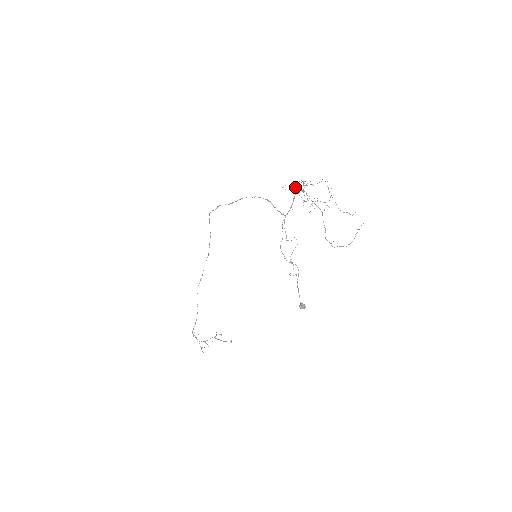
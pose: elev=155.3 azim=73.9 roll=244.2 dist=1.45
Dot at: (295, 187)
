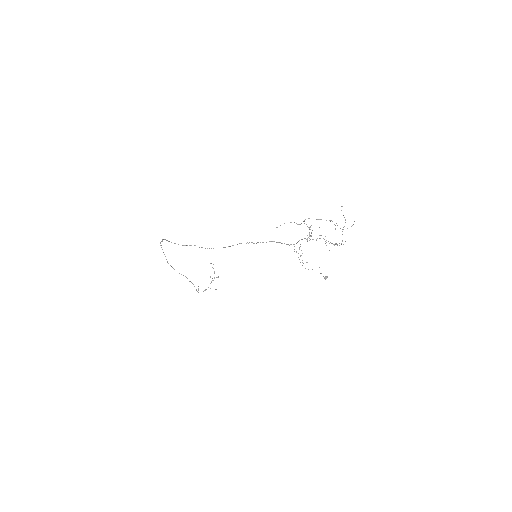
Dot at: occluded
